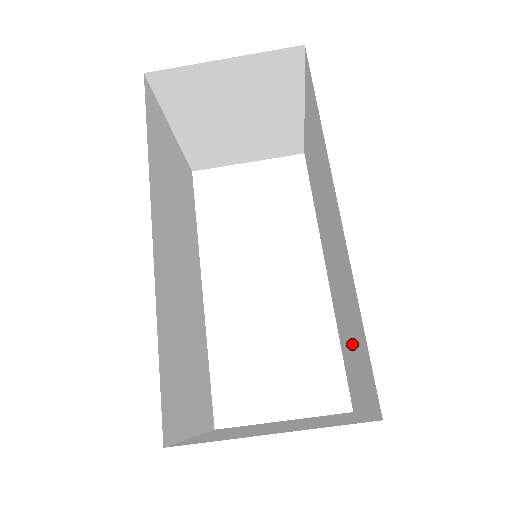
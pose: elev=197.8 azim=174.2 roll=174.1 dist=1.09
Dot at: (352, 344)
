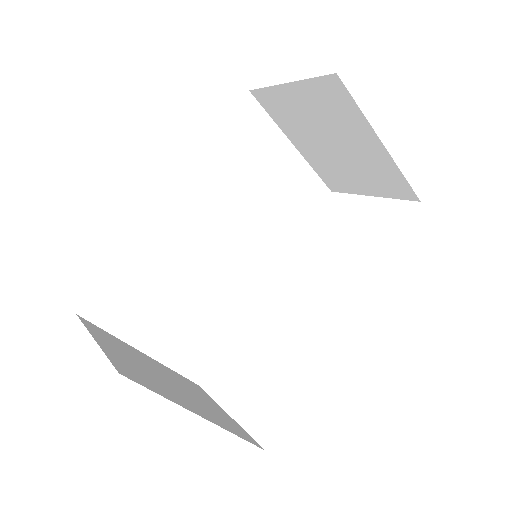
Dot at: occluded
